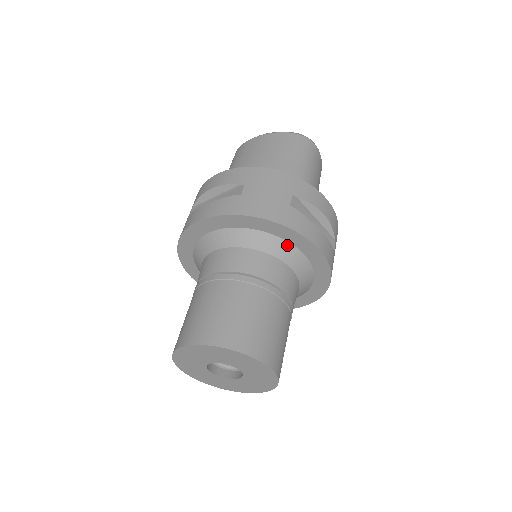
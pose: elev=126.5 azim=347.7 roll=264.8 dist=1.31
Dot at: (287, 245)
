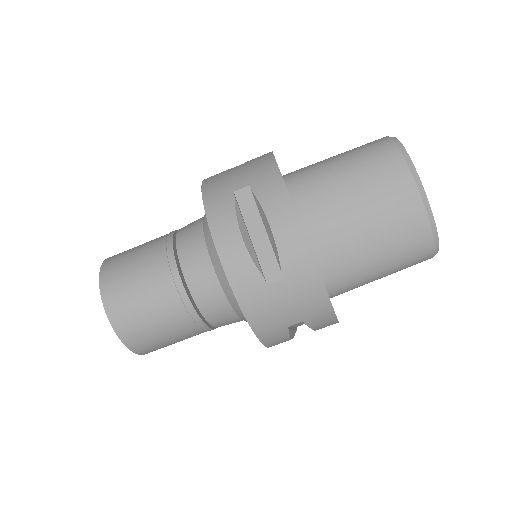
Dot at: occluded
